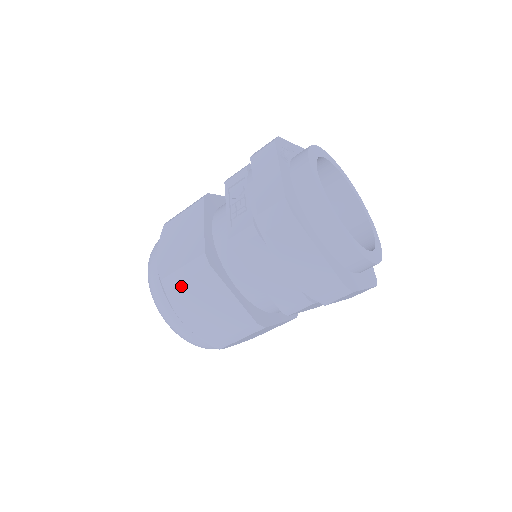
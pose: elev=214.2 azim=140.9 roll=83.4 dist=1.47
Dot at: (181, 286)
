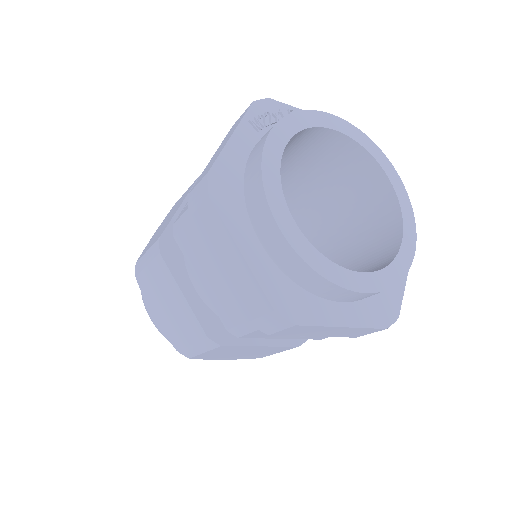
Dot at: (144, 273)
